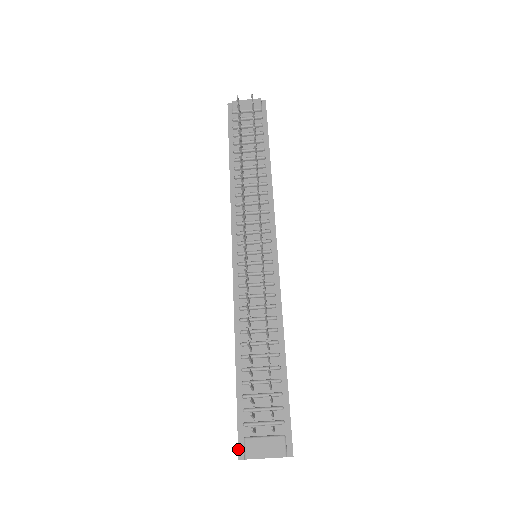
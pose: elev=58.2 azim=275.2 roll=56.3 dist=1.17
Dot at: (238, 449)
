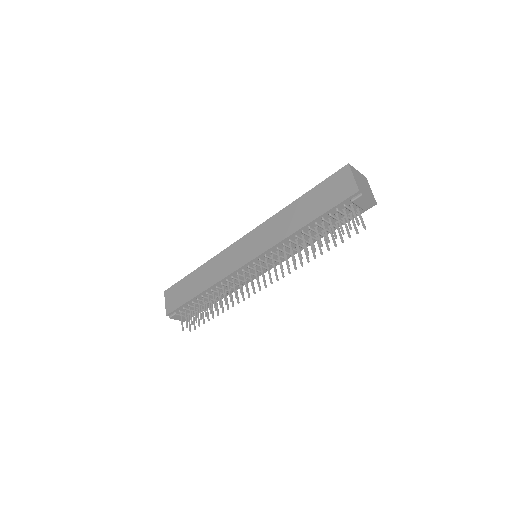
Dot at: (169, 314)
